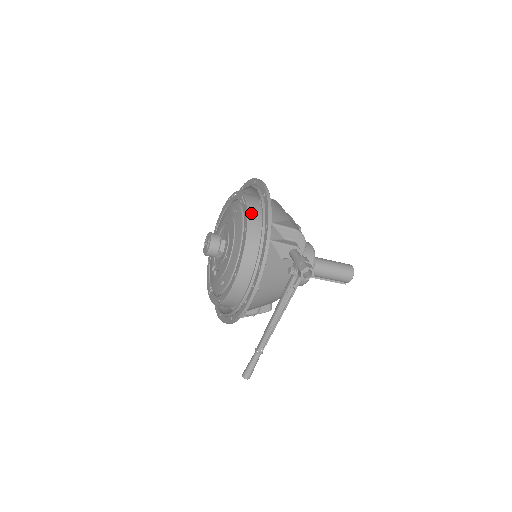
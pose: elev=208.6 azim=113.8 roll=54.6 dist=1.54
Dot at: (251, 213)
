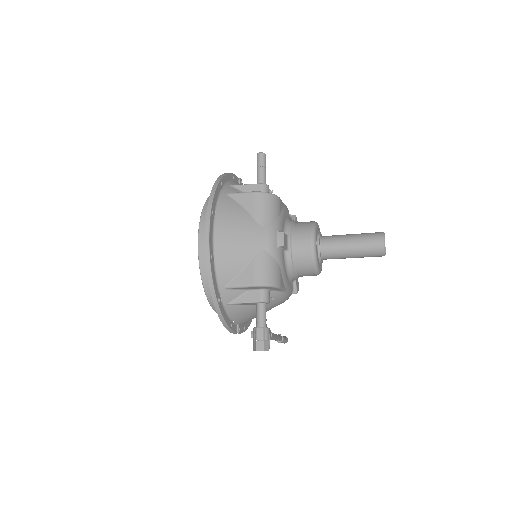
Dot at: (204, 274)
